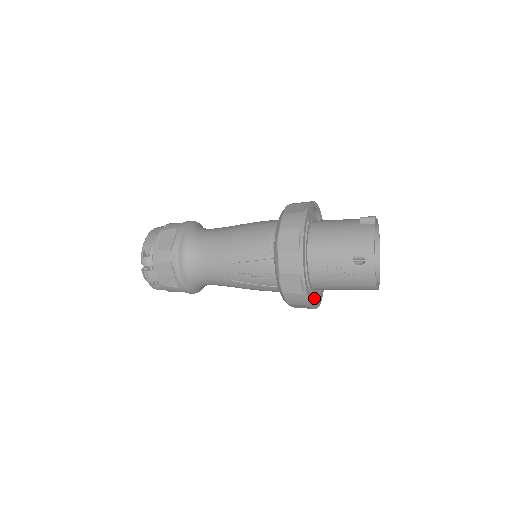
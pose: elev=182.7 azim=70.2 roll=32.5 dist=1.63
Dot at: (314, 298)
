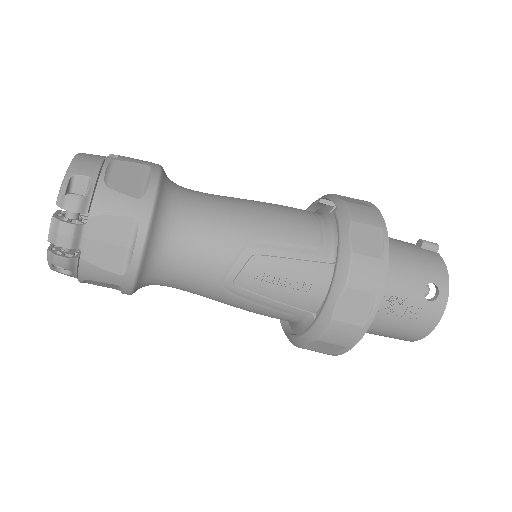
Dot at: occluded
